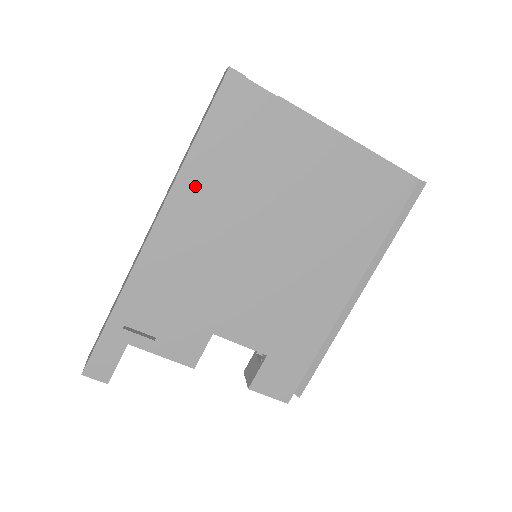
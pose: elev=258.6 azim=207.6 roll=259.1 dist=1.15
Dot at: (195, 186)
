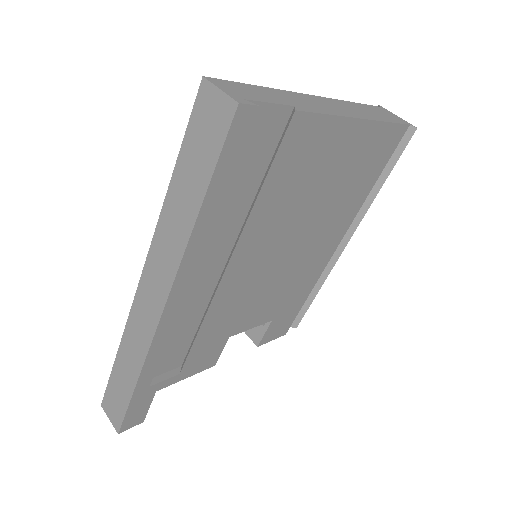
Dot at: occluded
